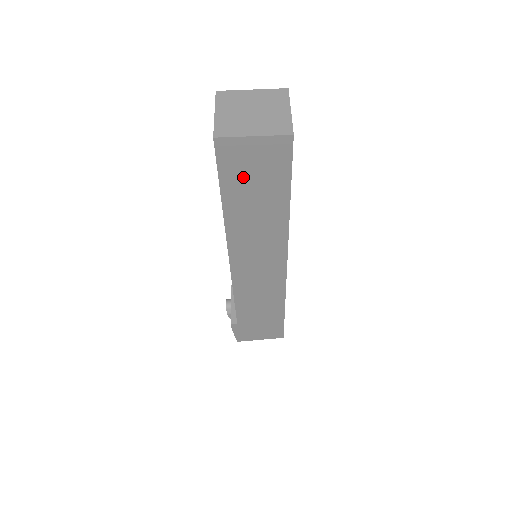
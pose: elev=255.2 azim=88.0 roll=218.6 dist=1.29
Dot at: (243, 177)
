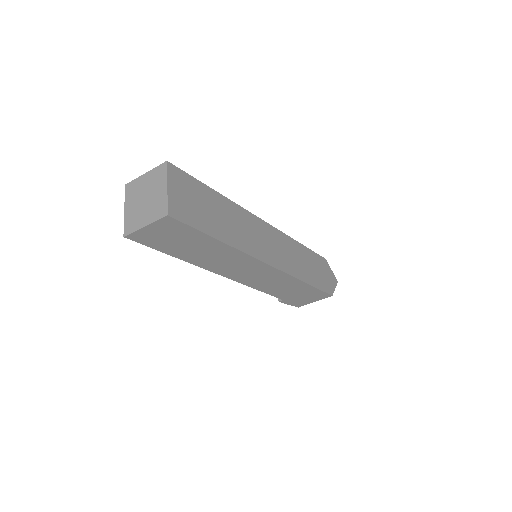
Dot at: (169, 243)
